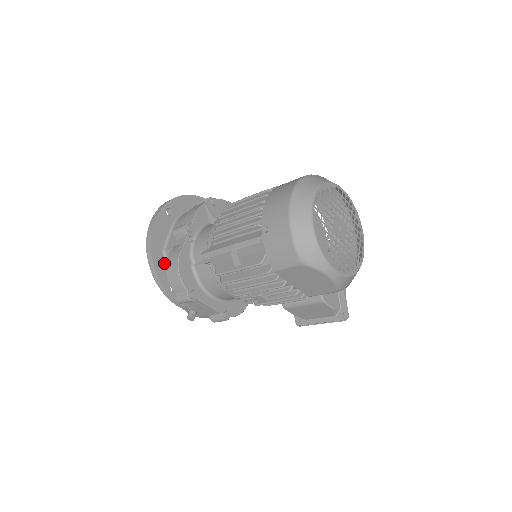
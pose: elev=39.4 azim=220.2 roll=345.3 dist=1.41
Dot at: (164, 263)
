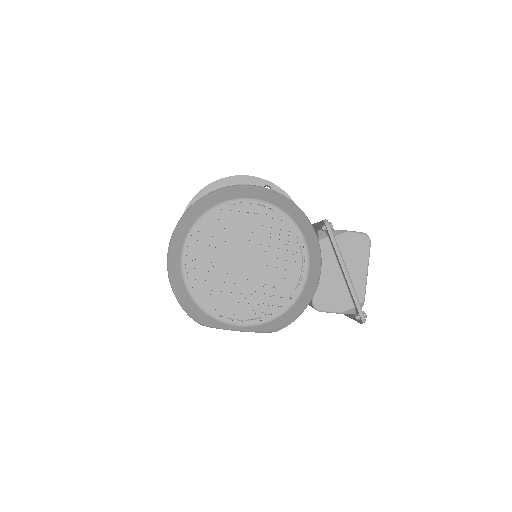
Dot at: occluded
